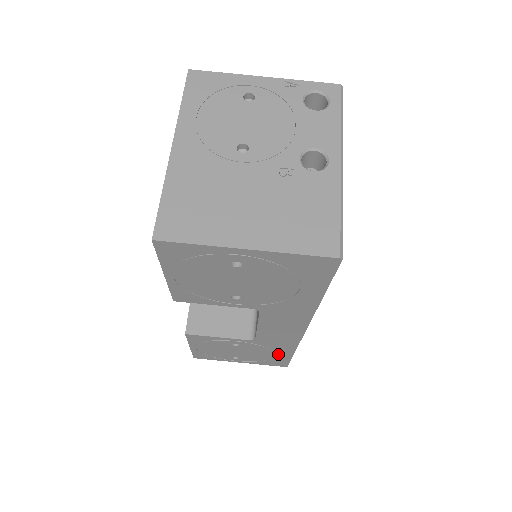
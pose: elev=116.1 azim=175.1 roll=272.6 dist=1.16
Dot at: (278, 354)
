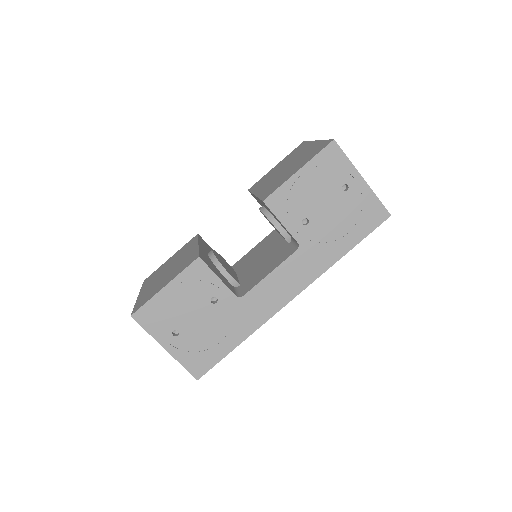
Dot at: (225, 340)
